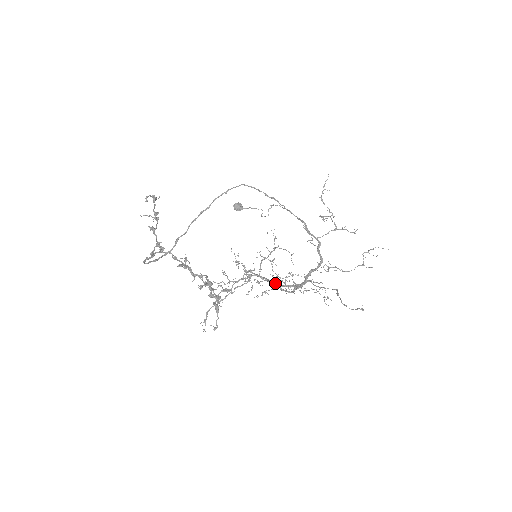
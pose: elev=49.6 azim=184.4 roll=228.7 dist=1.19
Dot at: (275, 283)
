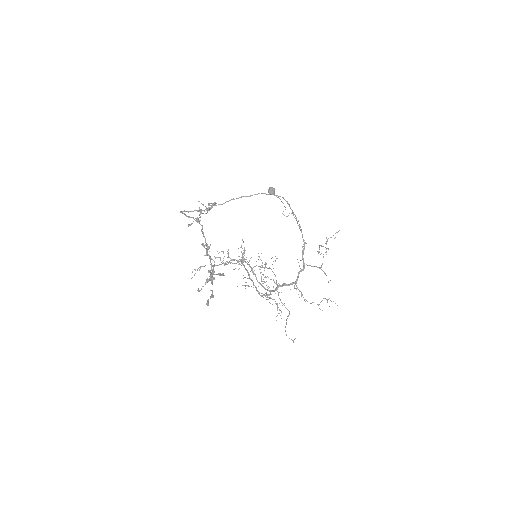
Dot at: (256, 278)
